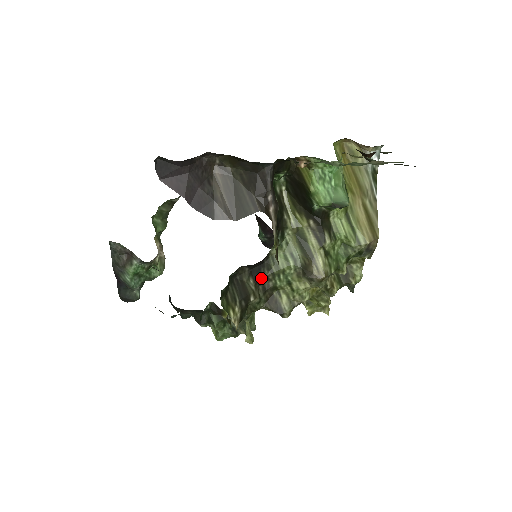
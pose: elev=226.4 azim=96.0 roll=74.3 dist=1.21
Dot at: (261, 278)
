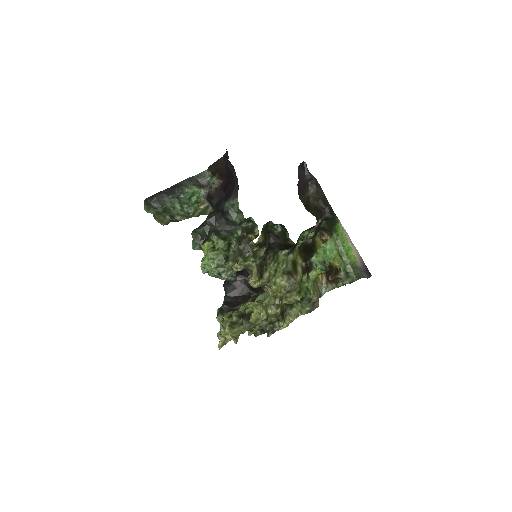
Dot at: (269, 253)
